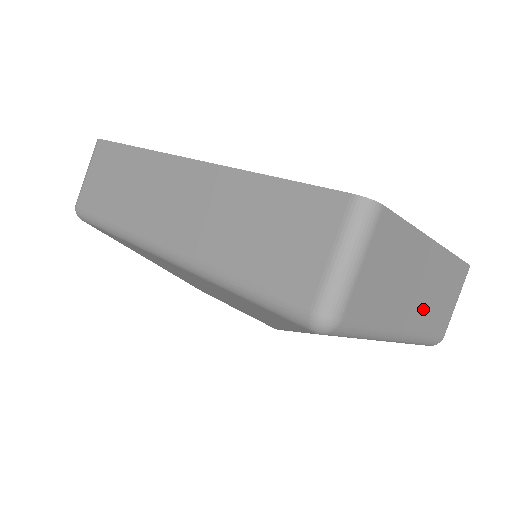
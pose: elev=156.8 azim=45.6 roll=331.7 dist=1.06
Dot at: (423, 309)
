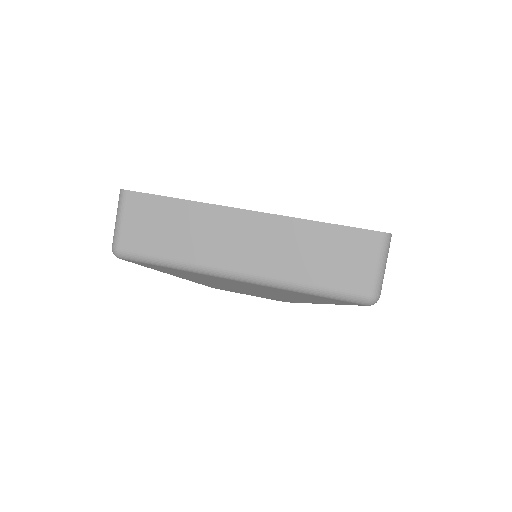
Dot at: occluded
